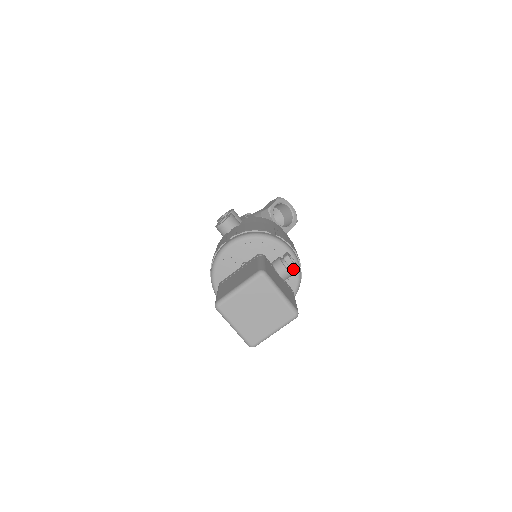
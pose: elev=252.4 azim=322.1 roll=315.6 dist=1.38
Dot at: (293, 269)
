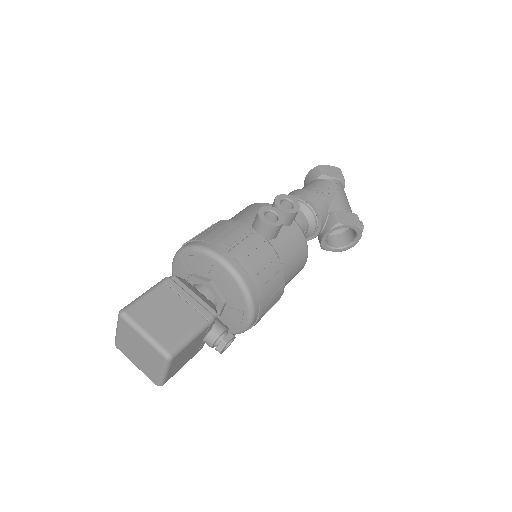
Dot at: (217, 350)
